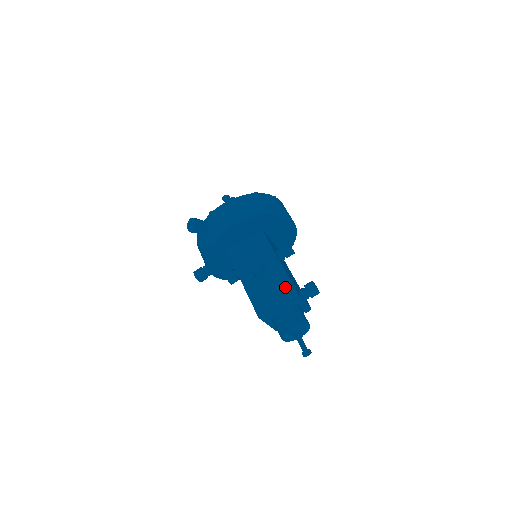
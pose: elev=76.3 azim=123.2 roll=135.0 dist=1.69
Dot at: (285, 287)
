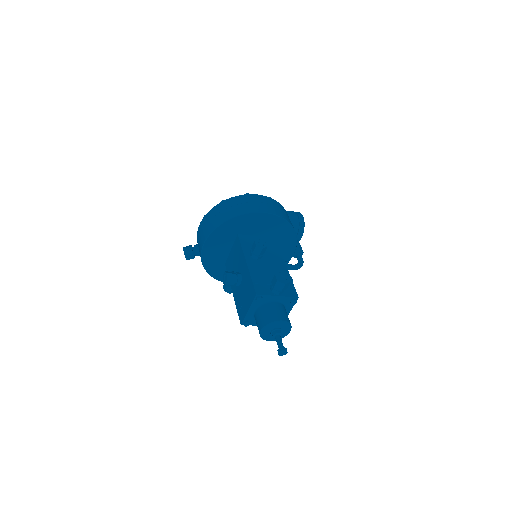
Dot at: (250, 290)
